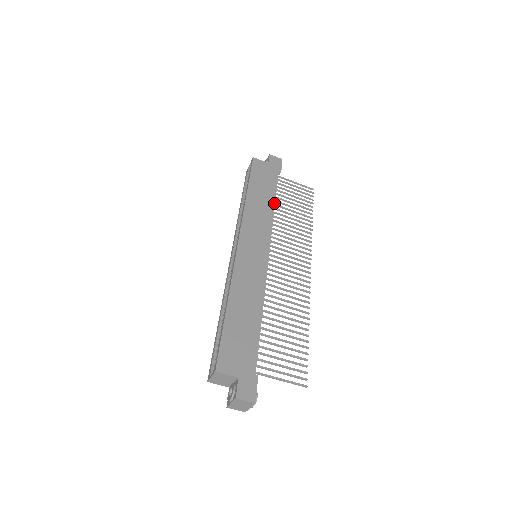
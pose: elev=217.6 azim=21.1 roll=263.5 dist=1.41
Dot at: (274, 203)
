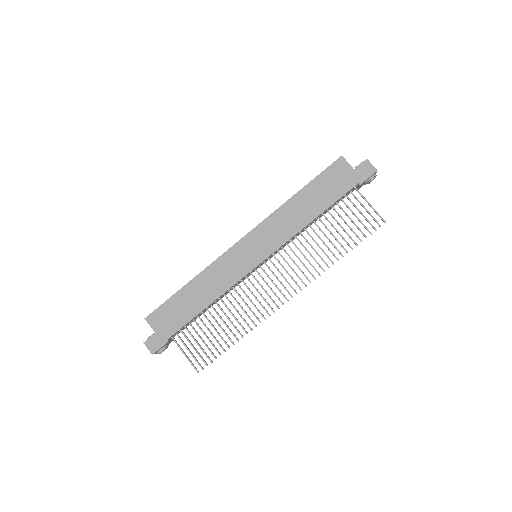
Dot at: (314, 218)
